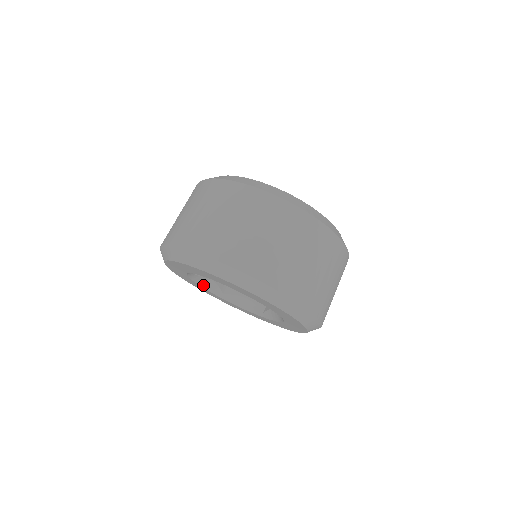
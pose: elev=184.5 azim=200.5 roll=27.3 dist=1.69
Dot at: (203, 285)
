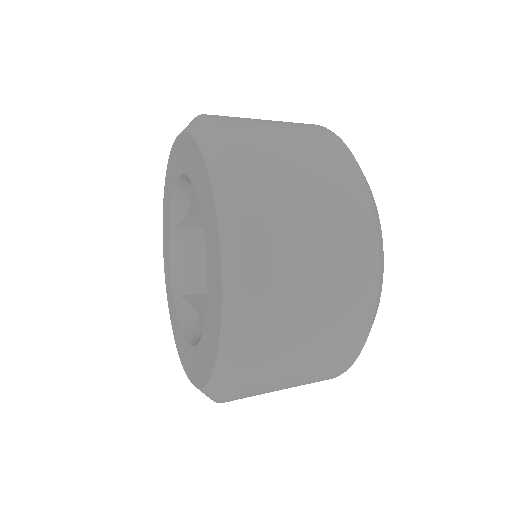
Dot at: (173, 262)
